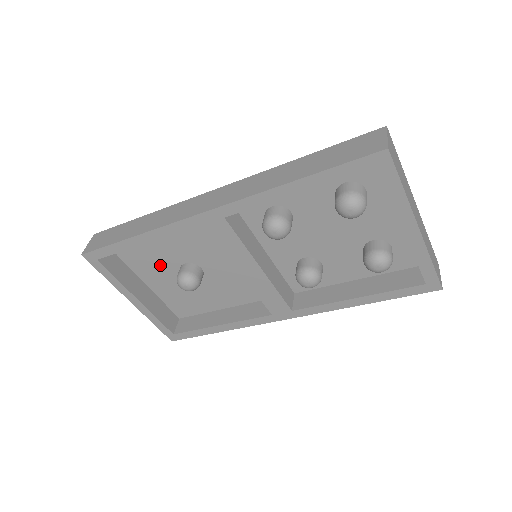
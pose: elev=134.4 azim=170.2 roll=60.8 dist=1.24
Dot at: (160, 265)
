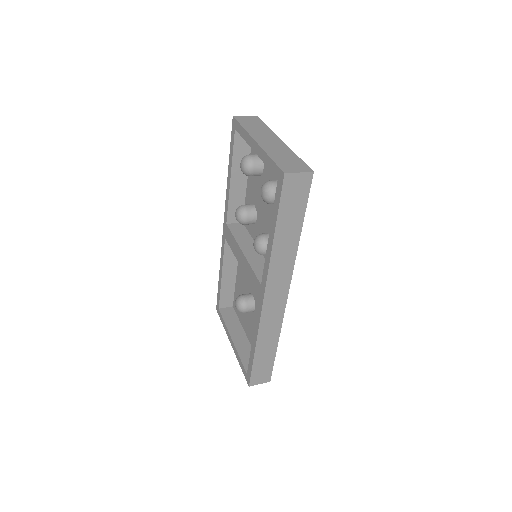
Dot at: occluded
